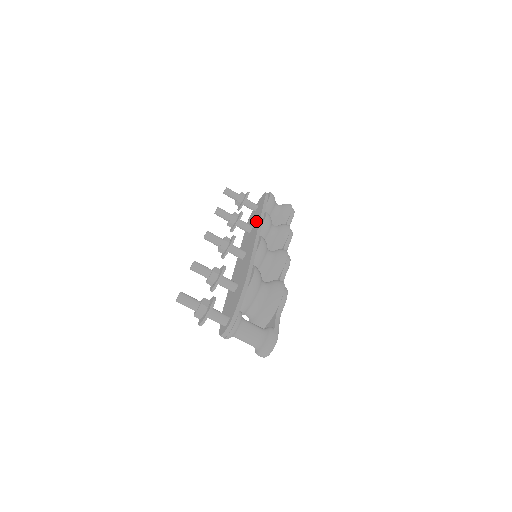
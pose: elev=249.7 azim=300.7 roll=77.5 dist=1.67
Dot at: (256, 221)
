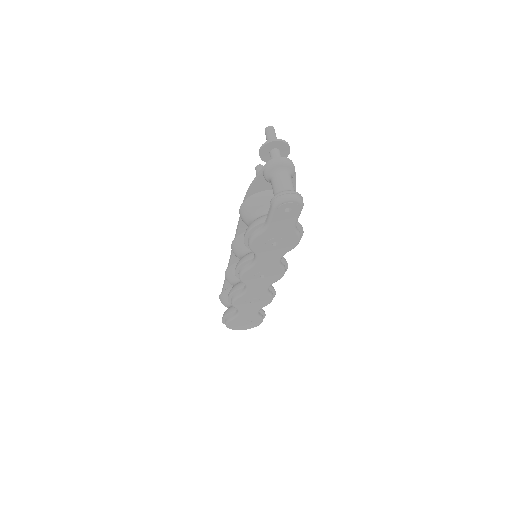
Dot at: occluded
